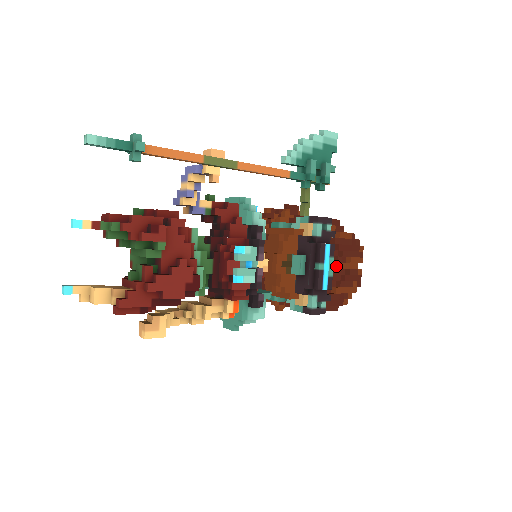
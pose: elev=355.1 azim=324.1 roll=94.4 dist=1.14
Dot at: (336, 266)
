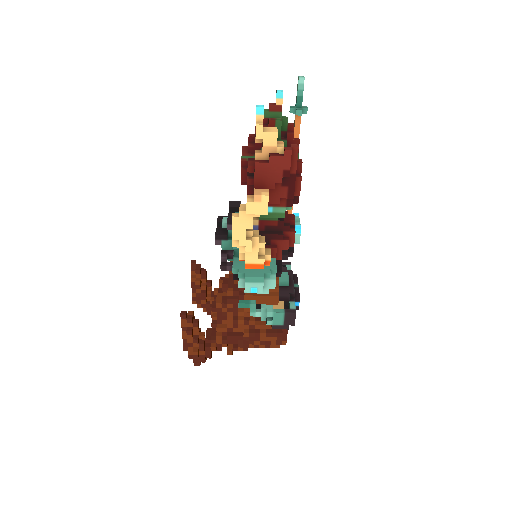
Dot at: occluded
